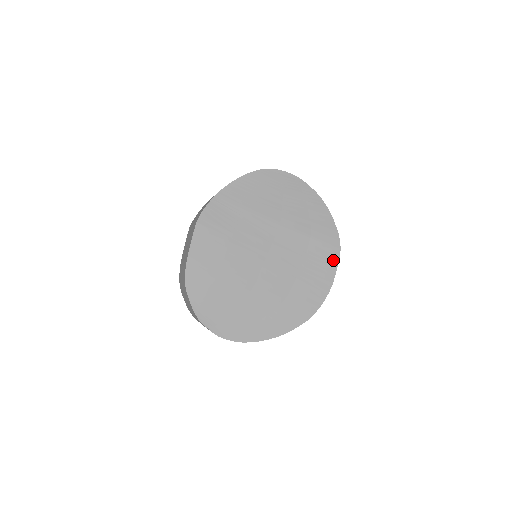
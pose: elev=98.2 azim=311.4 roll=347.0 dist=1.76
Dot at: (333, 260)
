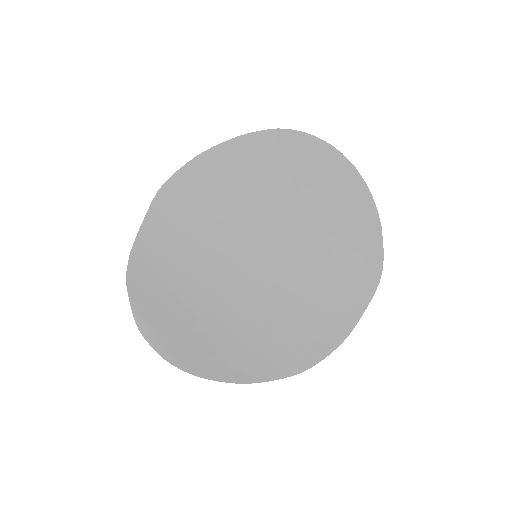
Dot at: (362, 296)
